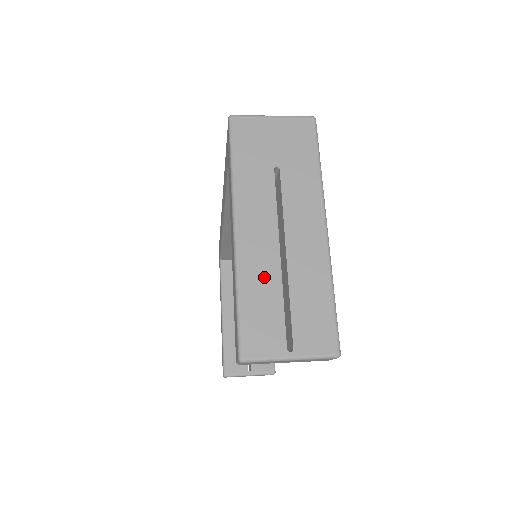
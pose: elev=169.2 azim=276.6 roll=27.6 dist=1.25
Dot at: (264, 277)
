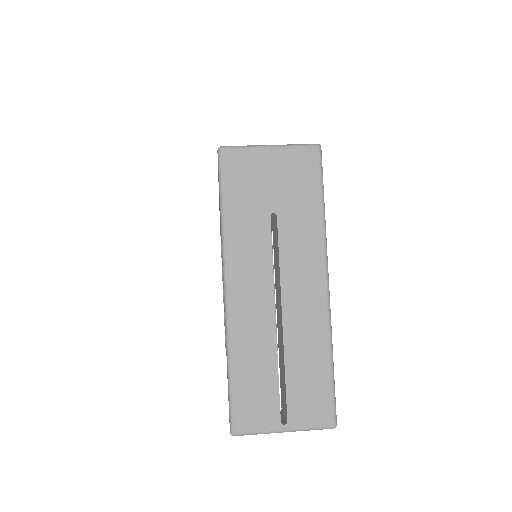
Dot at: (258, 345)
